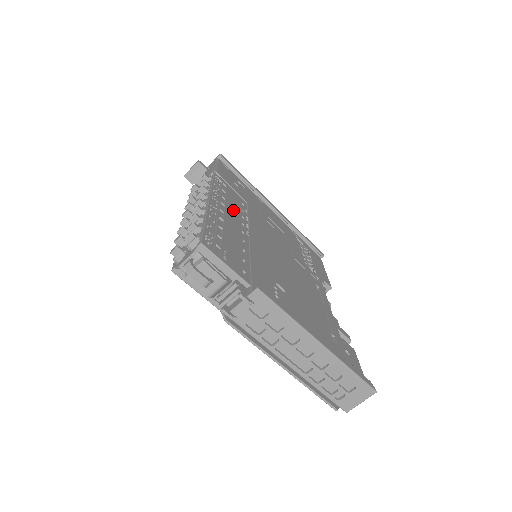
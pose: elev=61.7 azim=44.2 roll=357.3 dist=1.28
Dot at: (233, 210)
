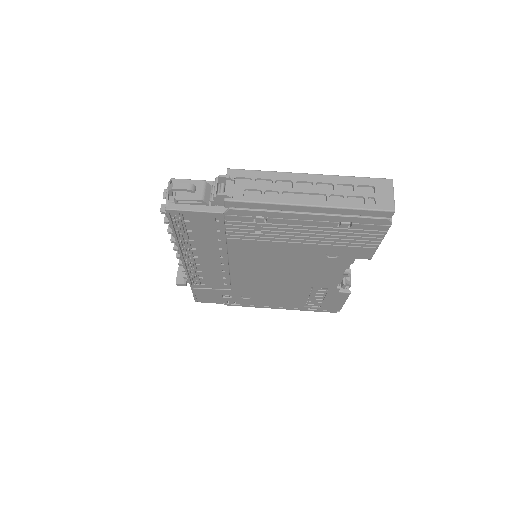
Dot at: occluded
